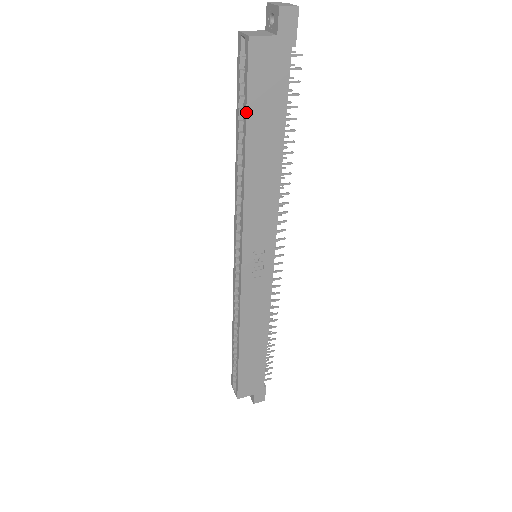
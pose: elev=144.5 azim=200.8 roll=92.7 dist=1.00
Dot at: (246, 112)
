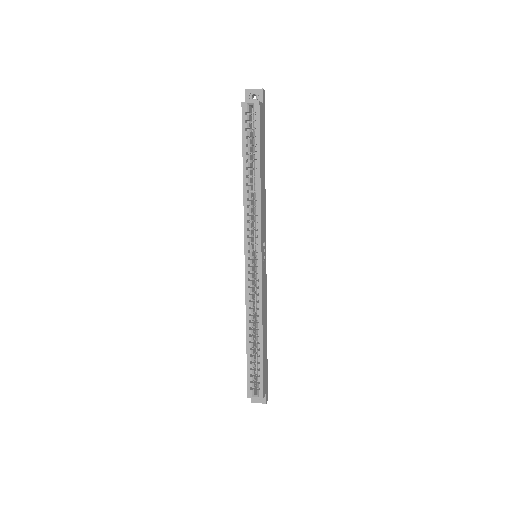
Dot at: (260, 145)
